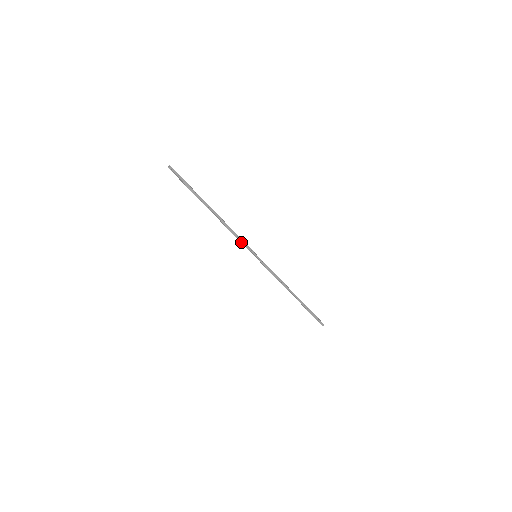
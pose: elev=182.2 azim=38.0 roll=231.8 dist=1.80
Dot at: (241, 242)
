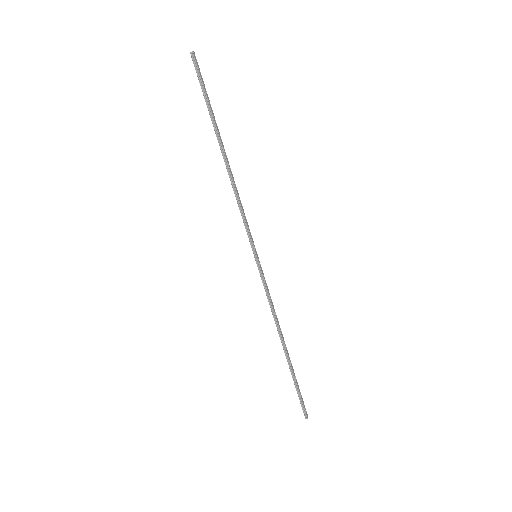
Dot at: (244, 223)
